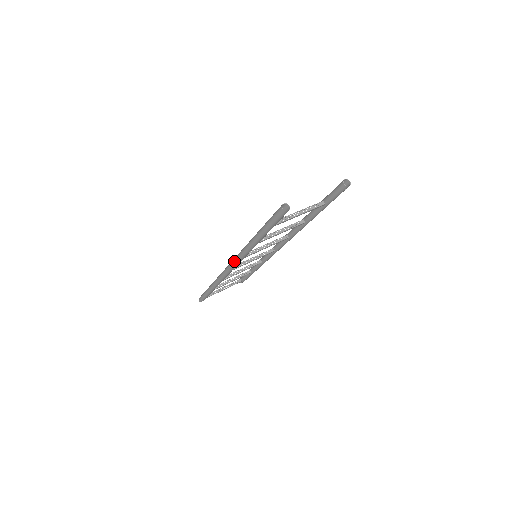
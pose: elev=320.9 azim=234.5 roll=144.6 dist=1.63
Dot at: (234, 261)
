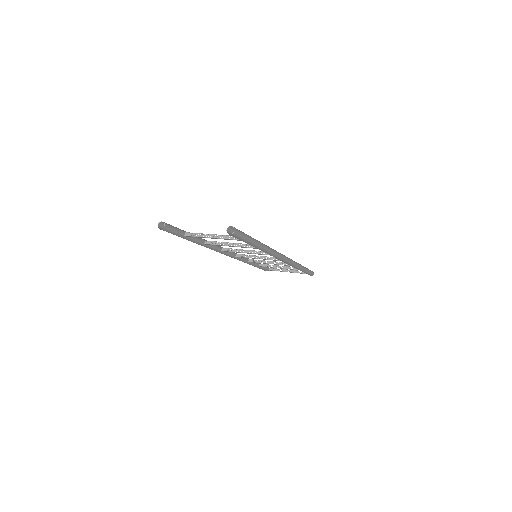
Dot at: occluded
